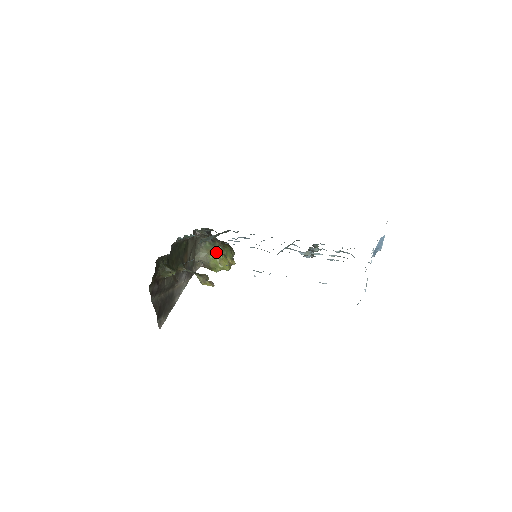
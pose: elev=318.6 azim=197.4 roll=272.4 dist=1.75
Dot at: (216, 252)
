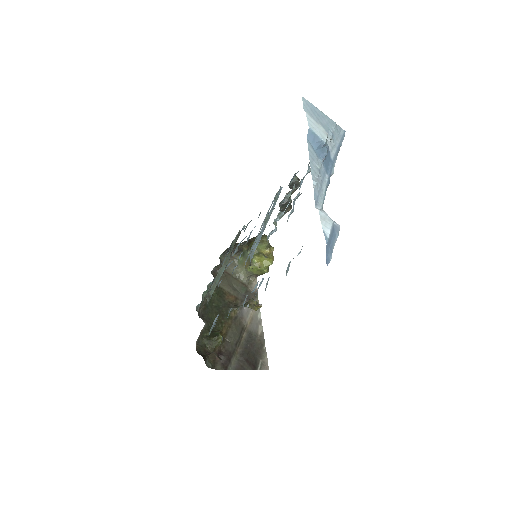
Dot at: (249, 260)
